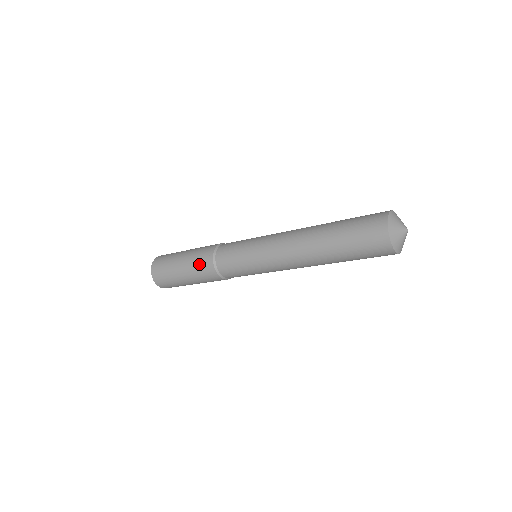
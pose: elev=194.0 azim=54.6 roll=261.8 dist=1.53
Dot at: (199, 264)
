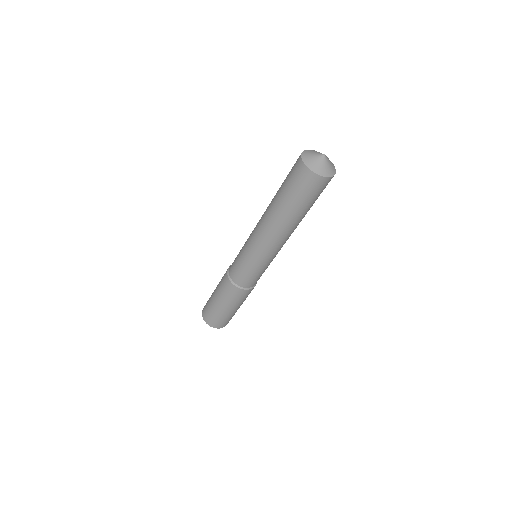
Dot at: (221, 280)
